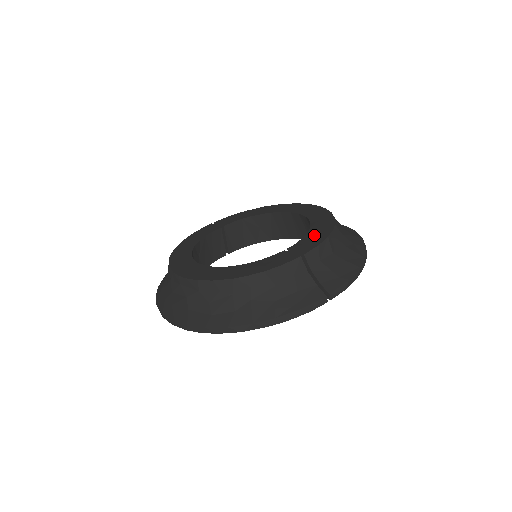
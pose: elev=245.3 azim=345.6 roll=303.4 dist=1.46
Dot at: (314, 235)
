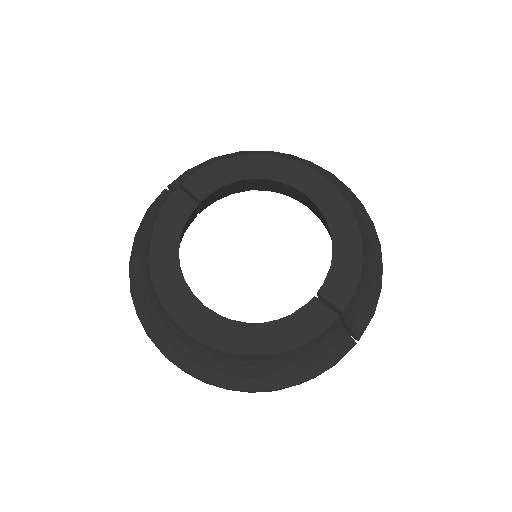
Dot at: (343, 265)
